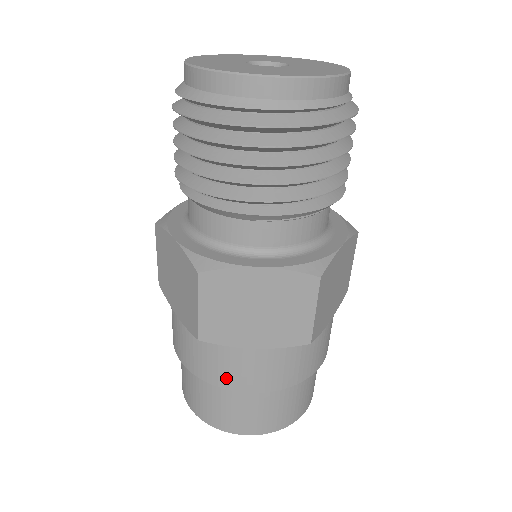
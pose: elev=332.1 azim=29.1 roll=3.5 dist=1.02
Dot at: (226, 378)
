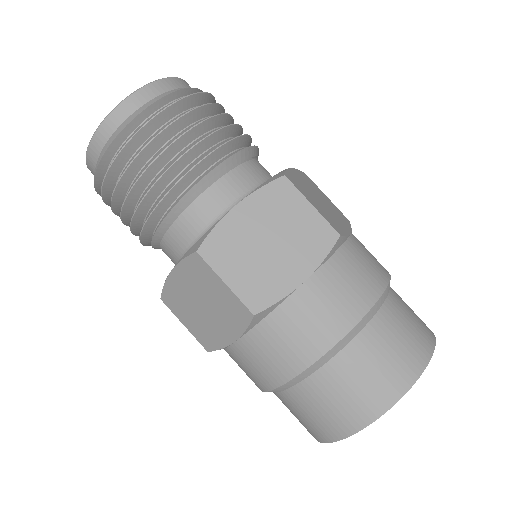
Dot at: (376, 274)
